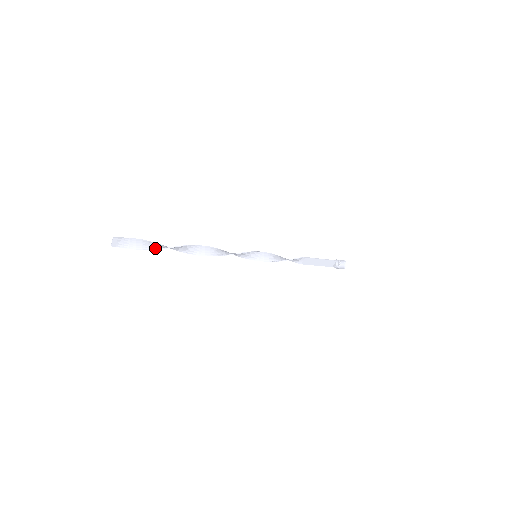
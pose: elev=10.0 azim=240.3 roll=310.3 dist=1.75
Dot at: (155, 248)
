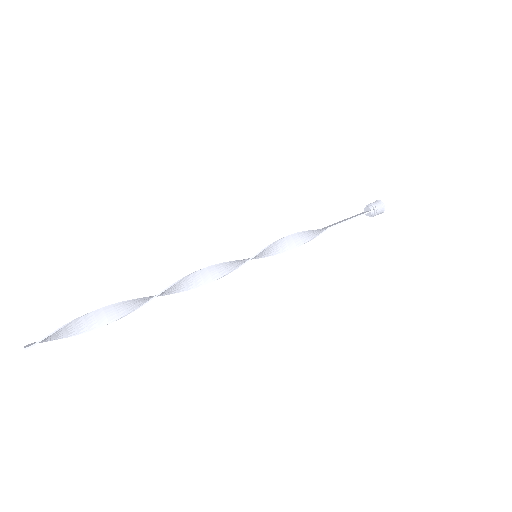
Dot at: (99, 326)
